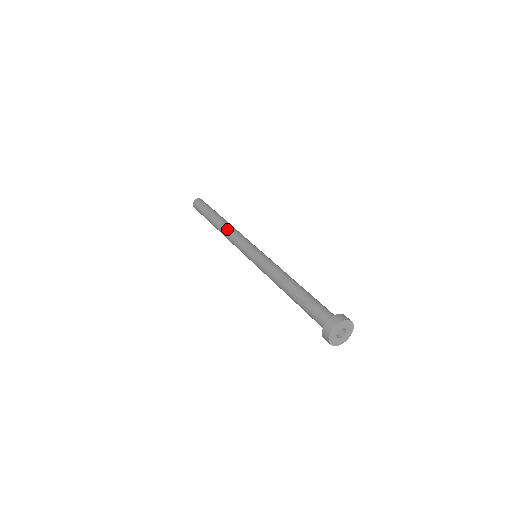
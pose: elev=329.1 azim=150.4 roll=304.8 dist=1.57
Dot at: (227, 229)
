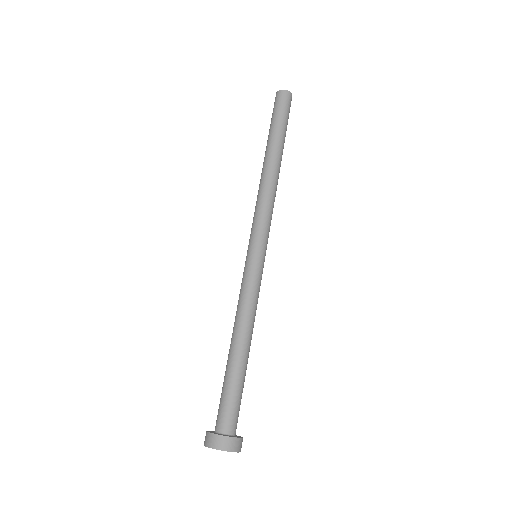
Dot at: occluded
